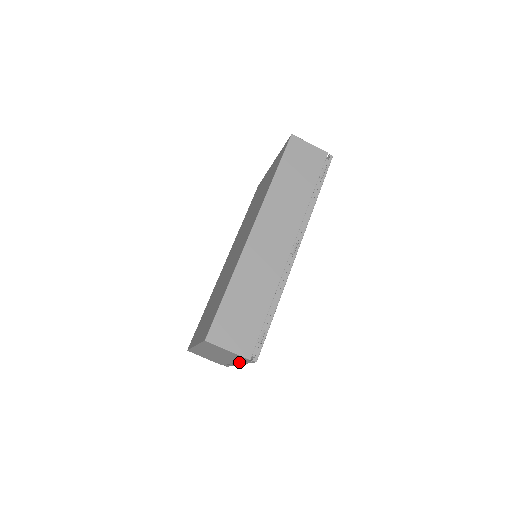
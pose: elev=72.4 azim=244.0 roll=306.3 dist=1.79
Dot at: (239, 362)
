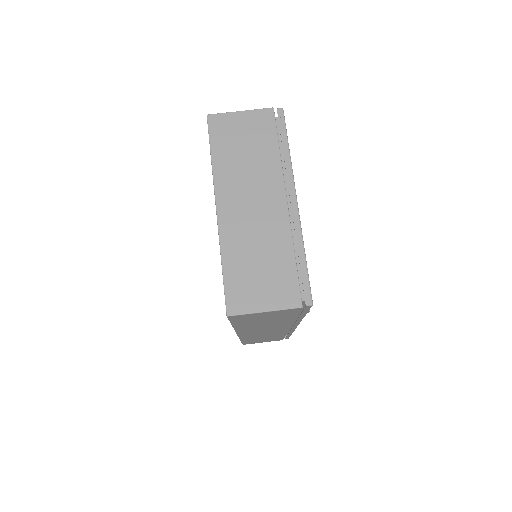
Dot at: (294, 203)
